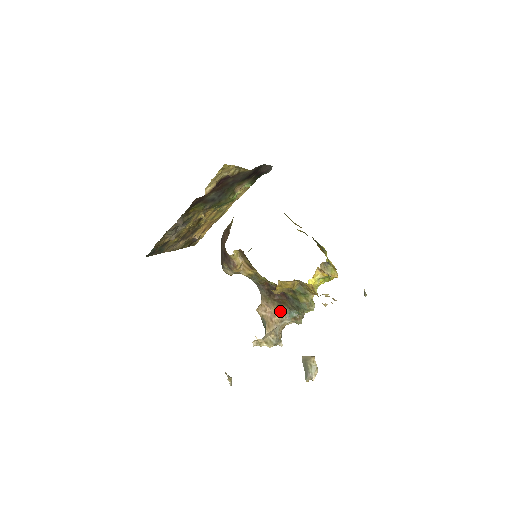
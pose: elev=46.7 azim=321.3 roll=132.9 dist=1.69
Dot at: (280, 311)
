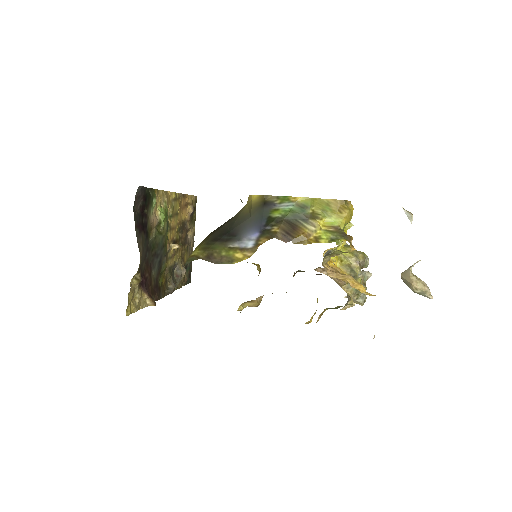
Dot at: occluded
